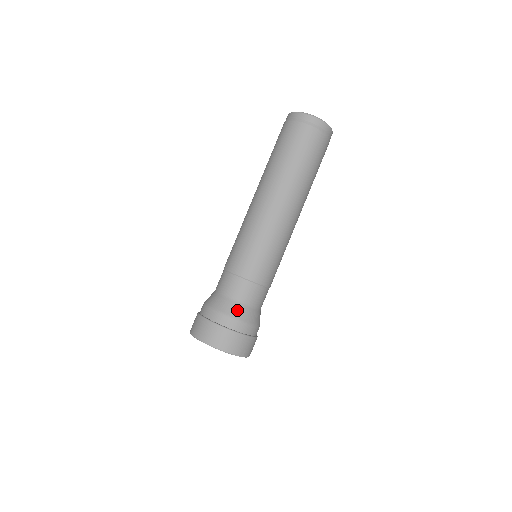
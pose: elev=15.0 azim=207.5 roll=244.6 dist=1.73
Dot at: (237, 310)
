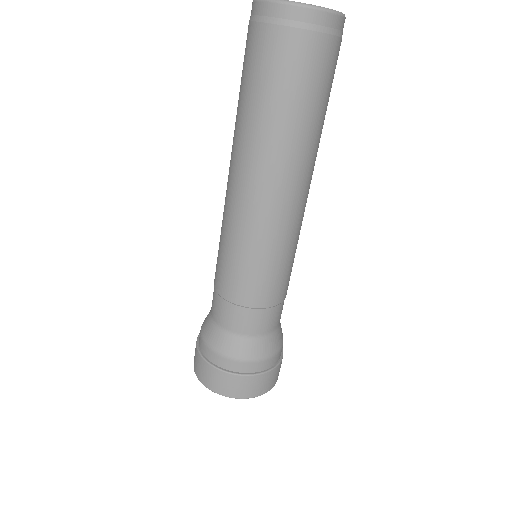
Dot at: (239, 347)
